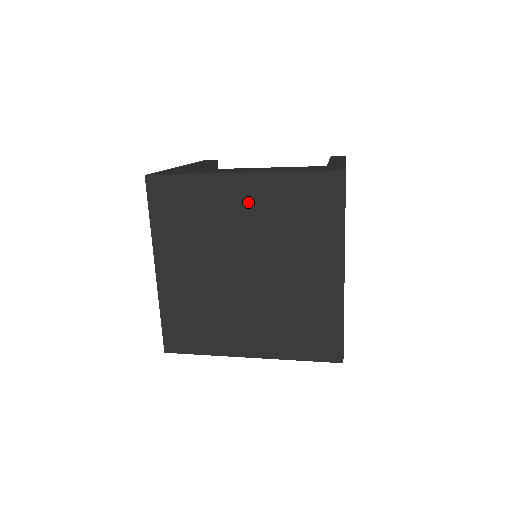
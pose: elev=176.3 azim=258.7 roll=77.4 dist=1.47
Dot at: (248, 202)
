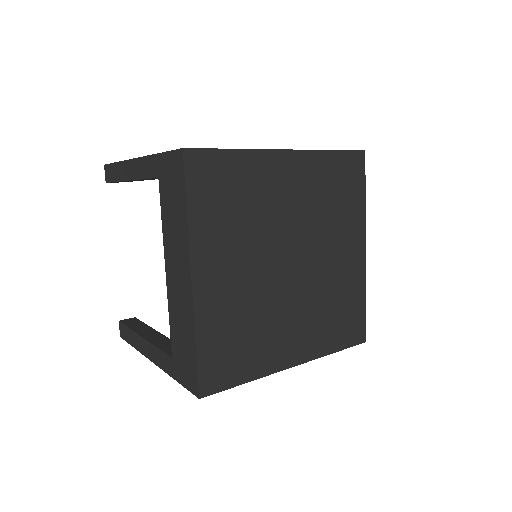
Dot at: (293, 182)
